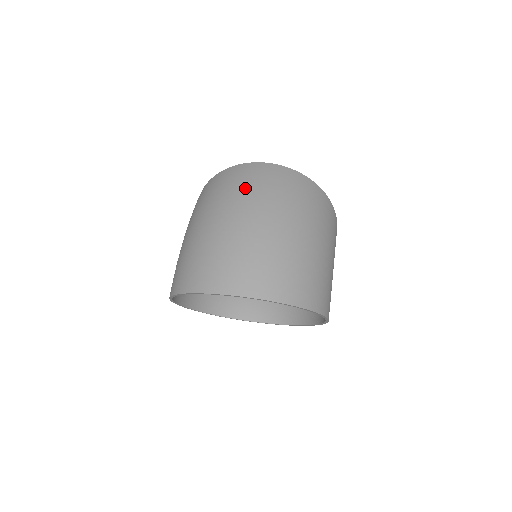
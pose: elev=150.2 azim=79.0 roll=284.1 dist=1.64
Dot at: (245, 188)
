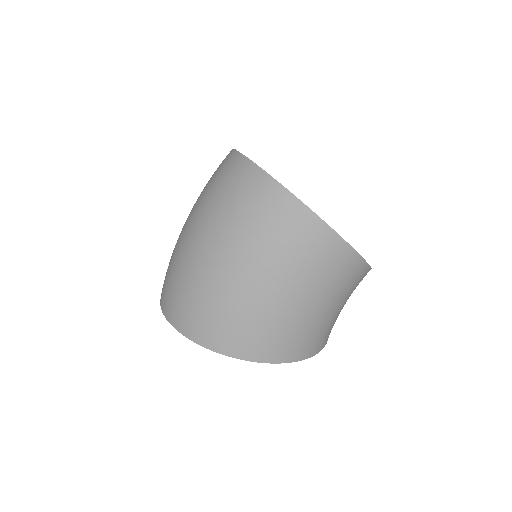
Dot at: (205, 190)
